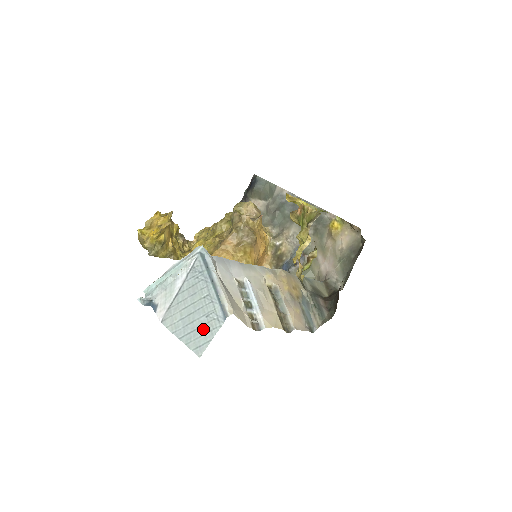
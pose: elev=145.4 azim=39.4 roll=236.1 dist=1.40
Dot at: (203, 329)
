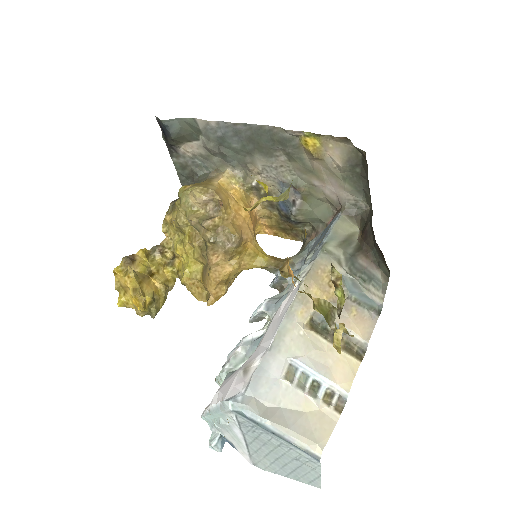
Dot at: (303, 469)
